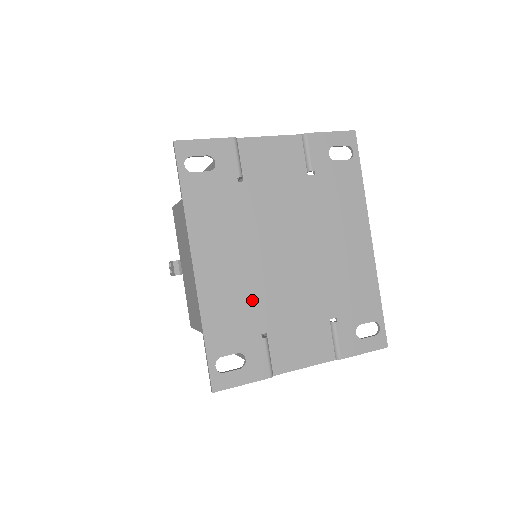
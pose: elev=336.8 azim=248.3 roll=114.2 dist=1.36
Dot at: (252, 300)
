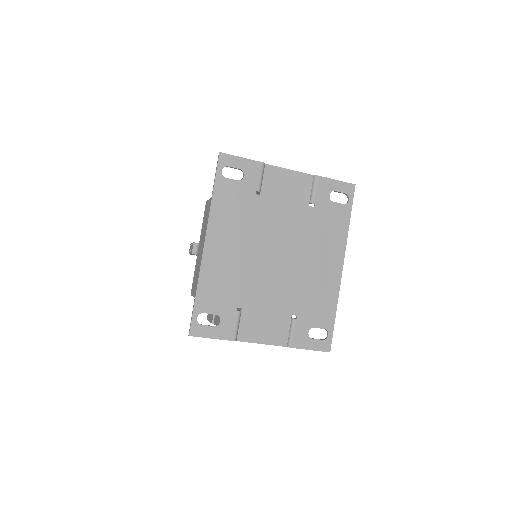
Dot at: (239, 281)
